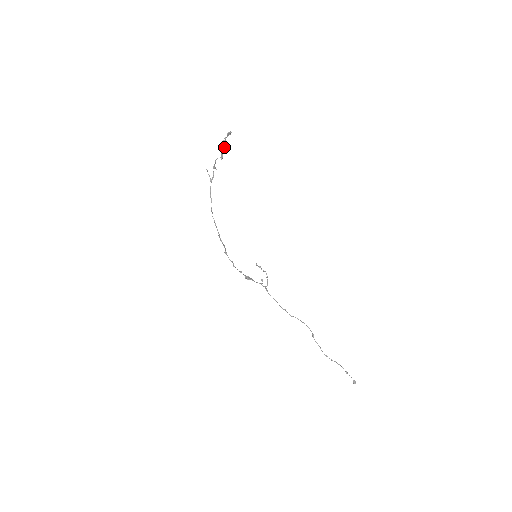
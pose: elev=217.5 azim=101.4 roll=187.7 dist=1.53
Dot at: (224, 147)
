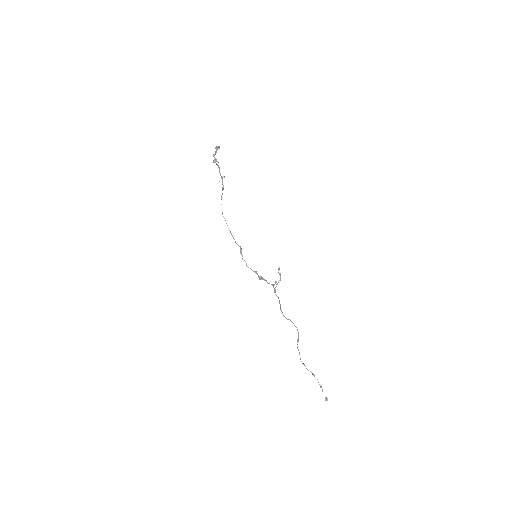
Dot at: (214, 159)
